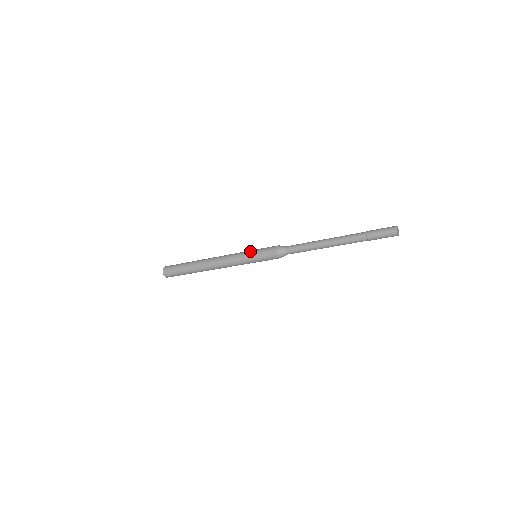
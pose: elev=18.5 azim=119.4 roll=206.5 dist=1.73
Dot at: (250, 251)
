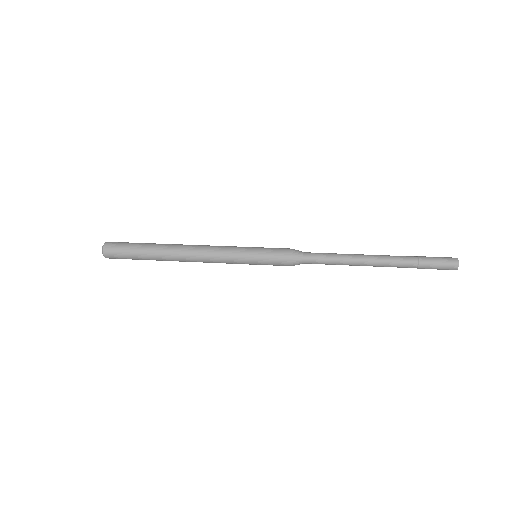
Dot at: (250, 254)
